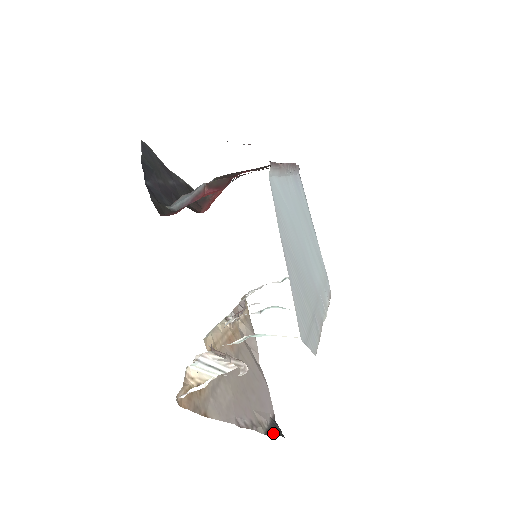
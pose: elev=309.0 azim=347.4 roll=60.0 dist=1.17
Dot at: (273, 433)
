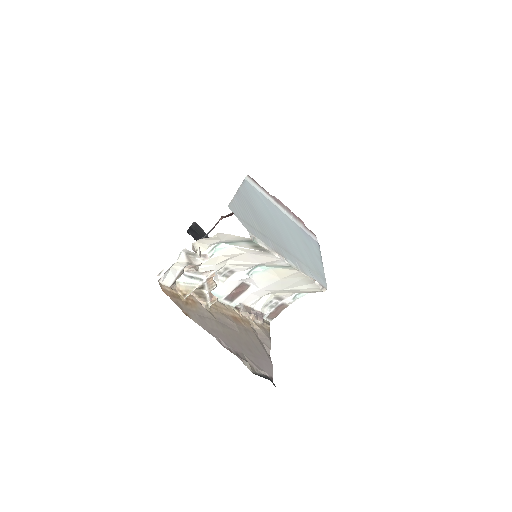
Dot at: (263, 377)
